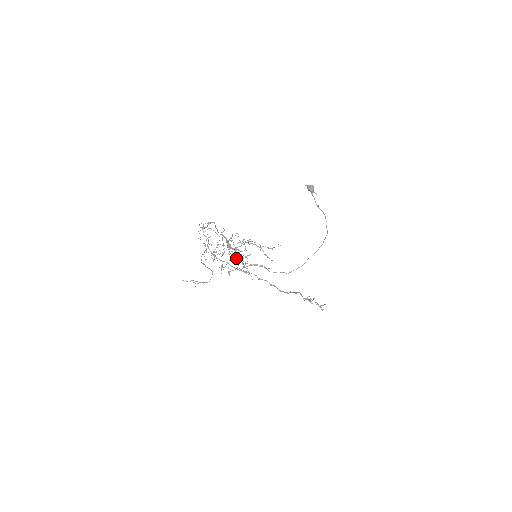
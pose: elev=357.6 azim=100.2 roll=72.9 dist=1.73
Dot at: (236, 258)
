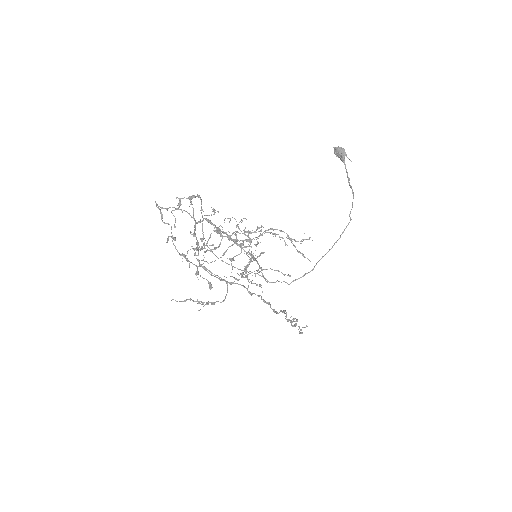
Dot at: (254, 257)
